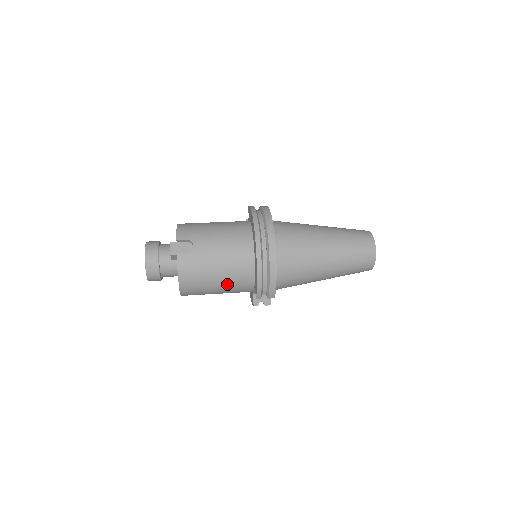
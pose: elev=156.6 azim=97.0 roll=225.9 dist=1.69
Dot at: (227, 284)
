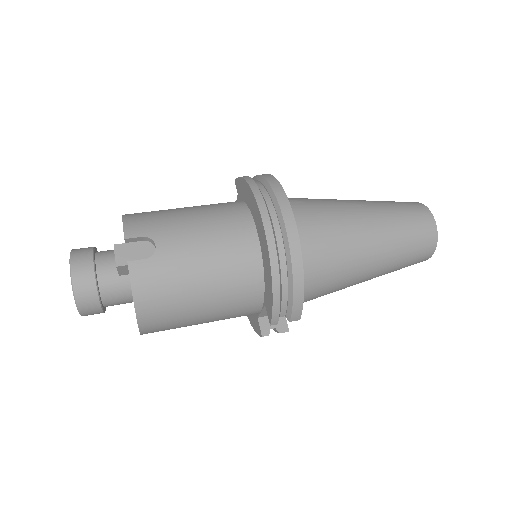
Dot at: (219, 306)
